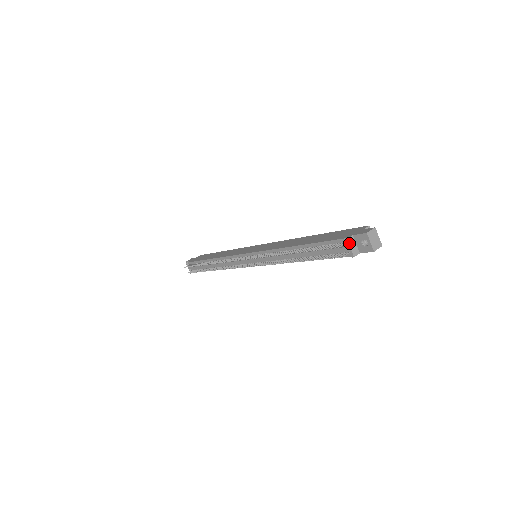
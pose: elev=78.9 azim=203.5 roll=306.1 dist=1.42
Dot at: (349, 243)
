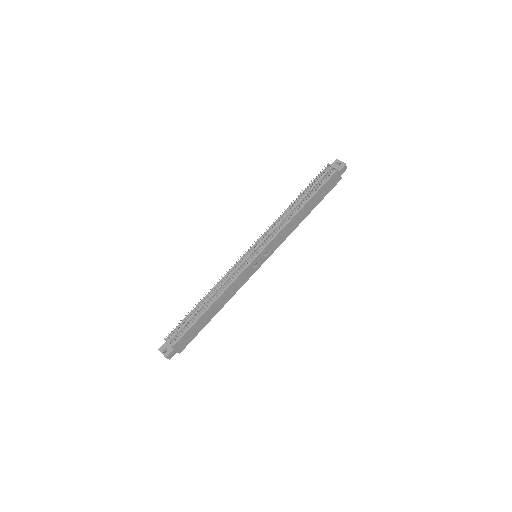
Dot at: (331, 165)
